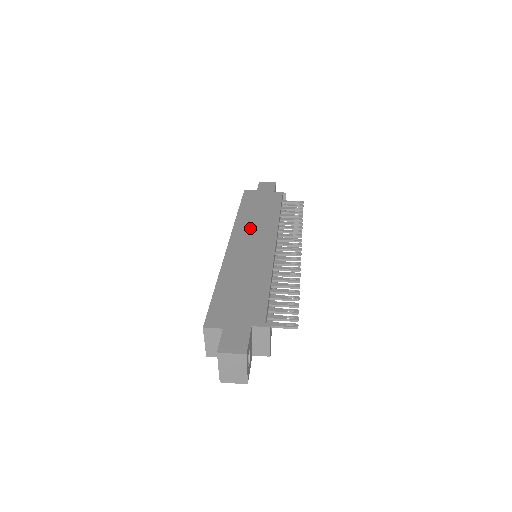
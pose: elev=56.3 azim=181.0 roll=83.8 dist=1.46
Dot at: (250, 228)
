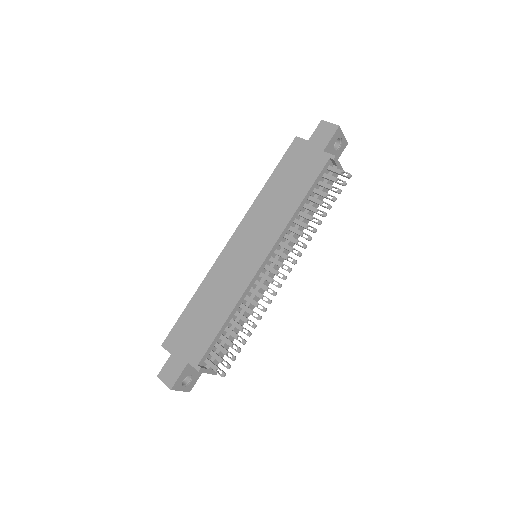
Dot at: (259, 221)
